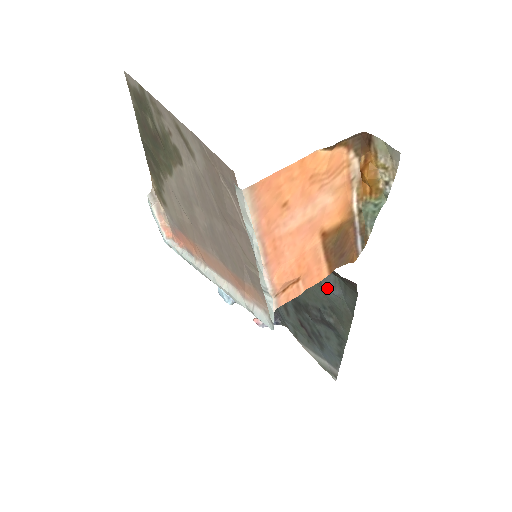
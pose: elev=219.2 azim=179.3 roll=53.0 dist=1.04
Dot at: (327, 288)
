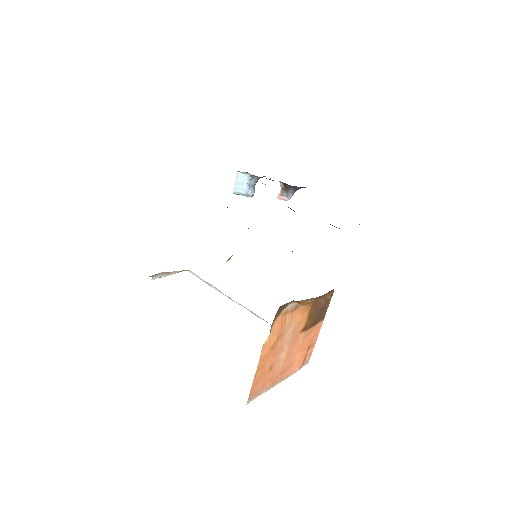
Dot at: occluded
